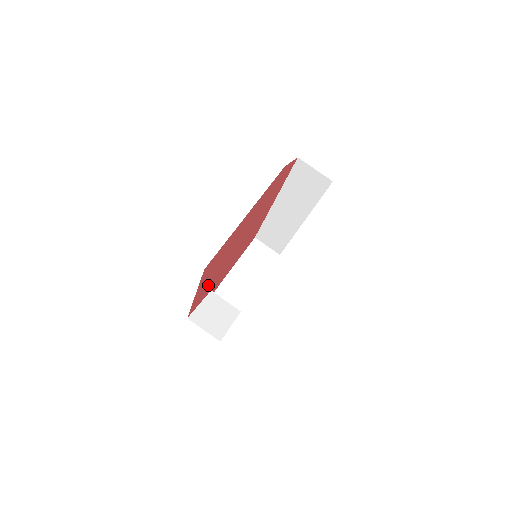
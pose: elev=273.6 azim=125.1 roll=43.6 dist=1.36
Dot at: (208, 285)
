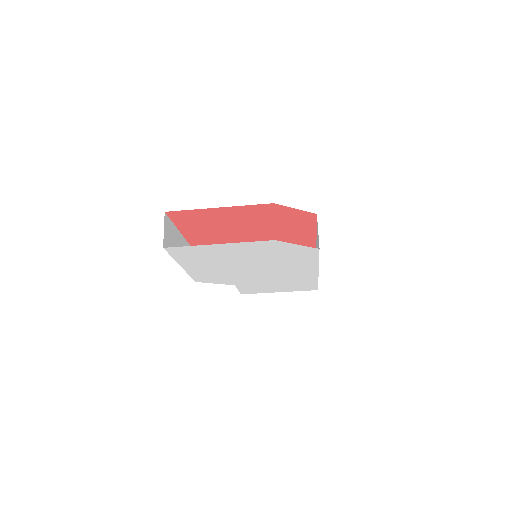
Dot at: (212, 243)
